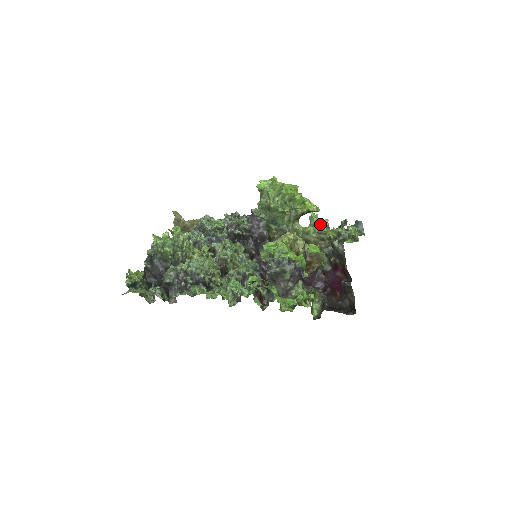
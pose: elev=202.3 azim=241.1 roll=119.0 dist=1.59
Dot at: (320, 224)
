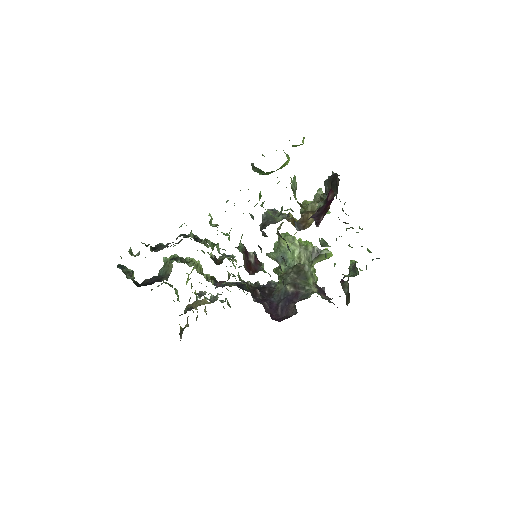
Dot at: occluded
